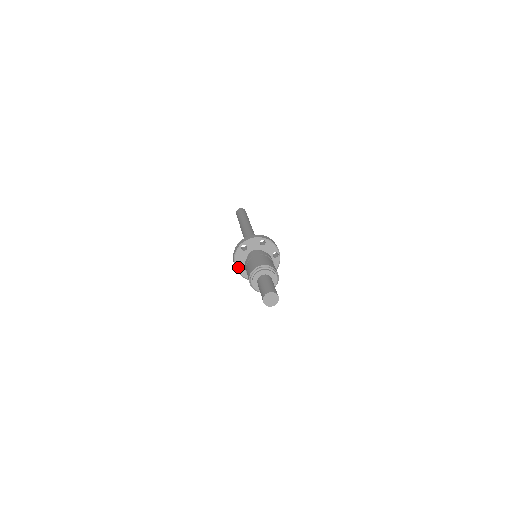
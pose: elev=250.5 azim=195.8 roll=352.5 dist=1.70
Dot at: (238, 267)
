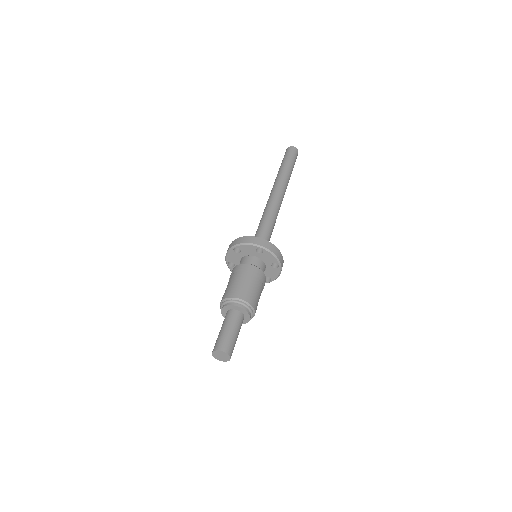
Dot at: (230, 265)
